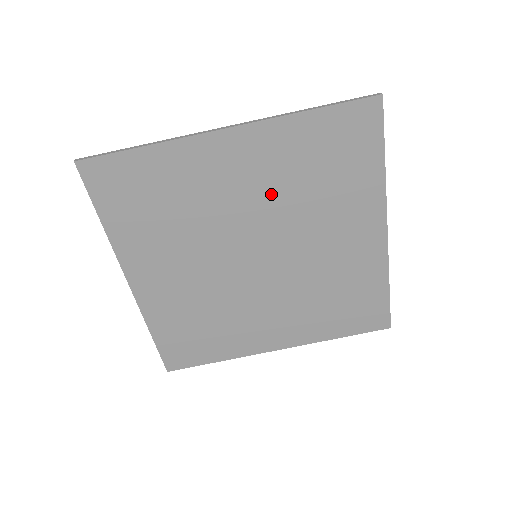
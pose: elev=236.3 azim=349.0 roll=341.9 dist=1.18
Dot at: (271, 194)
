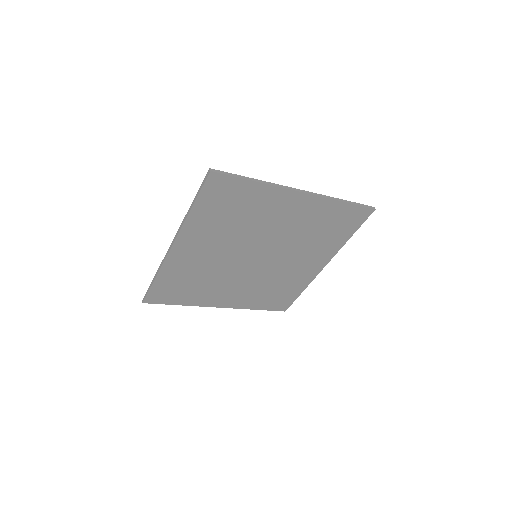
Dot at: (293, 230)
